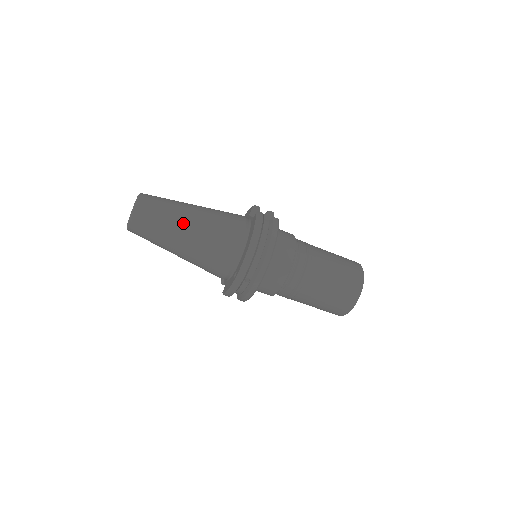
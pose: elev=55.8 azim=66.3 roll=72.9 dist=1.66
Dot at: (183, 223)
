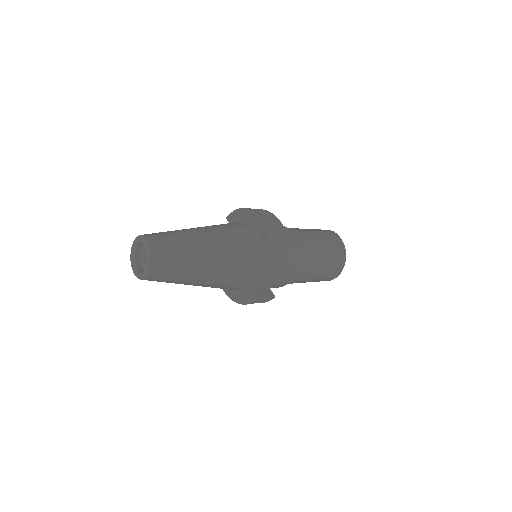
Dot at: occluded
